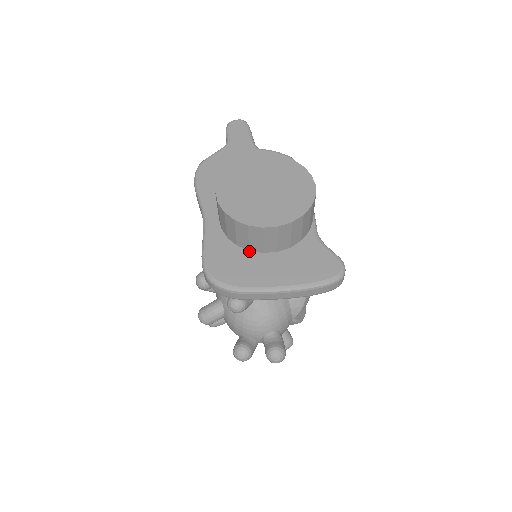
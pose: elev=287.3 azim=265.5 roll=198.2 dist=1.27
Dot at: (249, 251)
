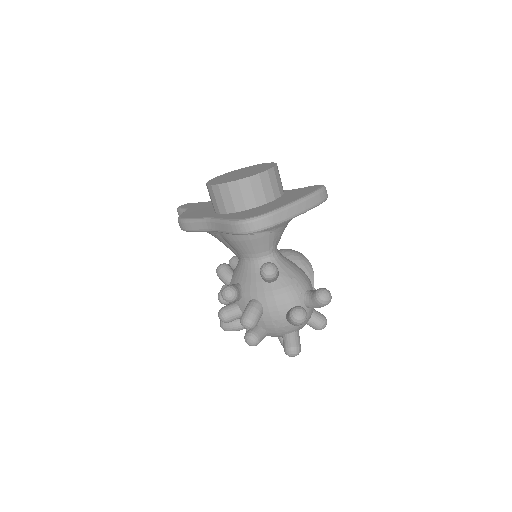
Dot at: (257, 207)
